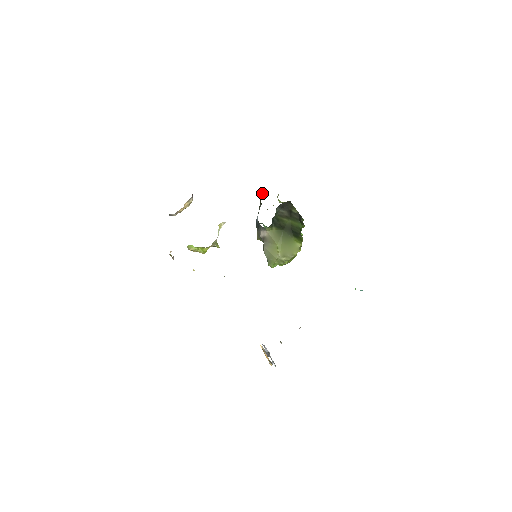
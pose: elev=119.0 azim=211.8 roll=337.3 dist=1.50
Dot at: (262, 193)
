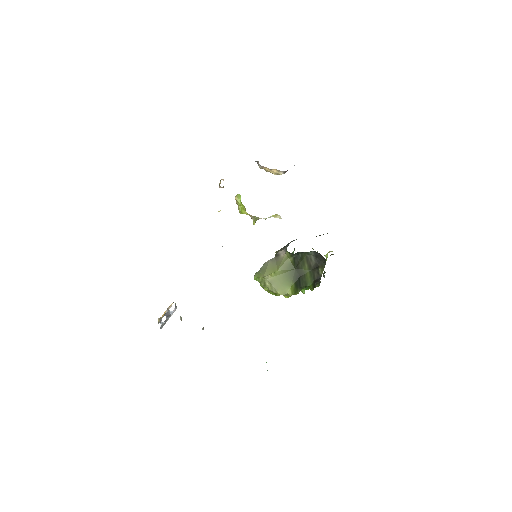
Dot at: occluded
